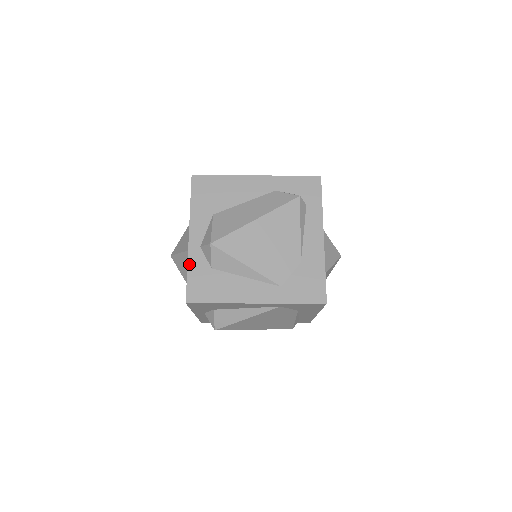
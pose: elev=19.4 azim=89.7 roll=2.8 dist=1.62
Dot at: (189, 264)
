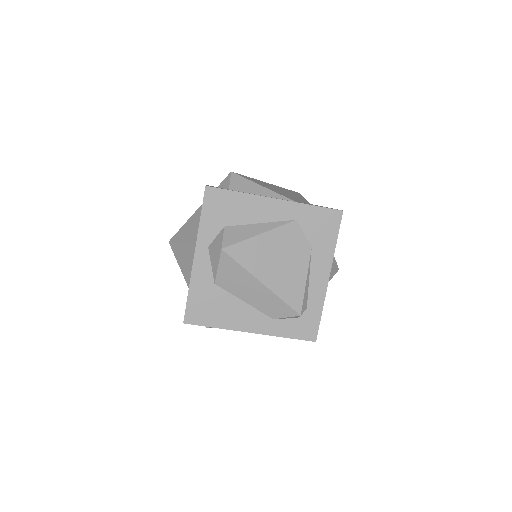
Dot at: occluded
